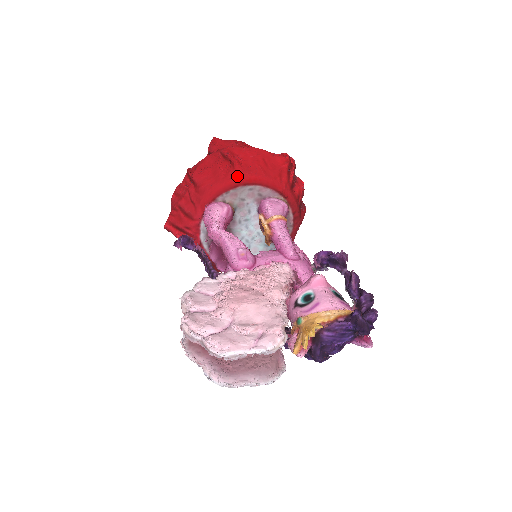
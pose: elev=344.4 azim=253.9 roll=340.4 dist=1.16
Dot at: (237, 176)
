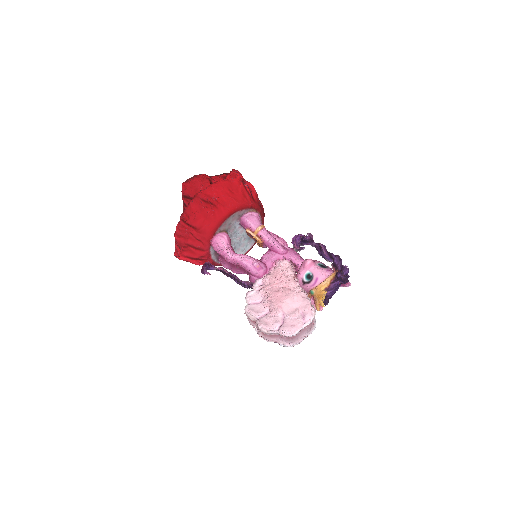
Dot at: (223, 213)
